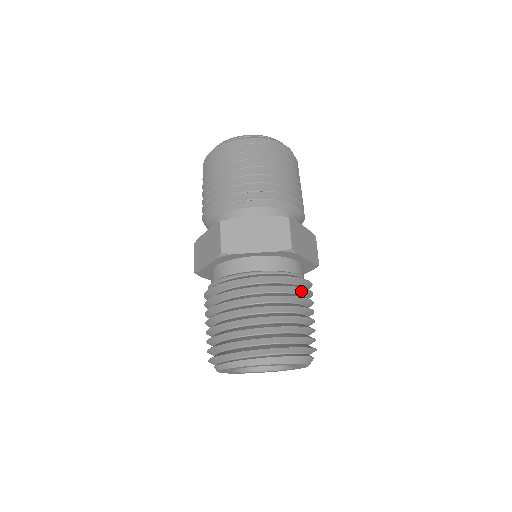
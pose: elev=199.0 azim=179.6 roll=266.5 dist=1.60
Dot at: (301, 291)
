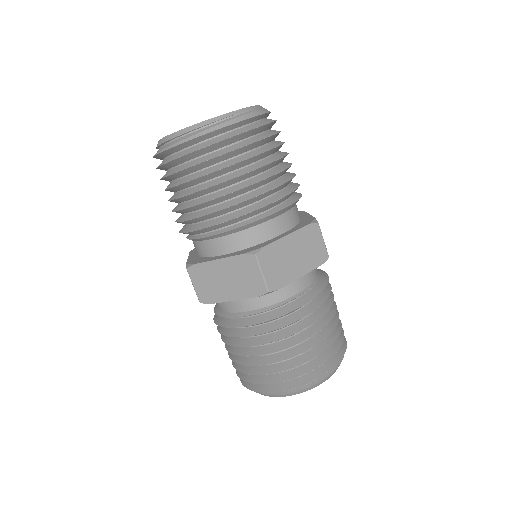
Dot at: occluded
